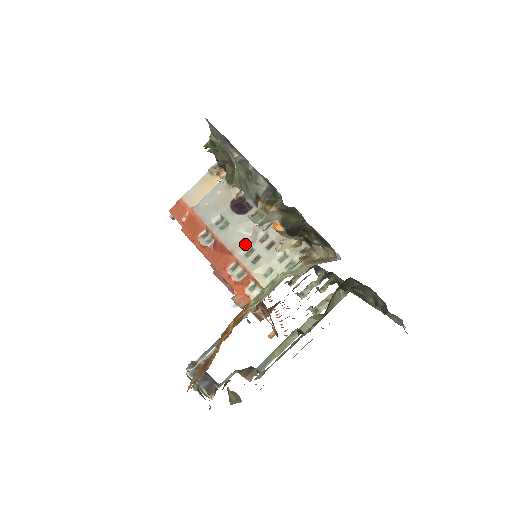
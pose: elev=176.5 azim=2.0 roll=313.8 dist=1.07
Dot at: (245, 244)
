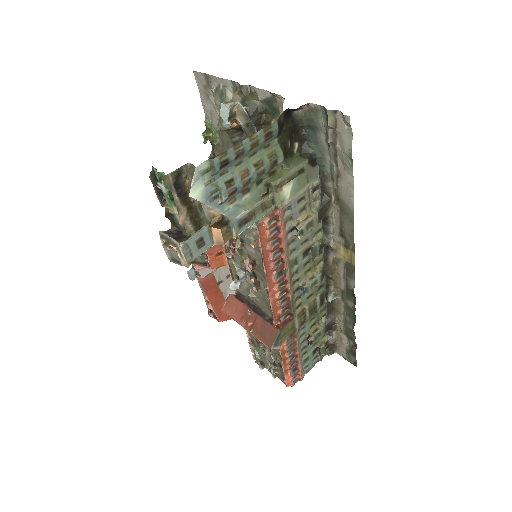
Dot at: occluded
